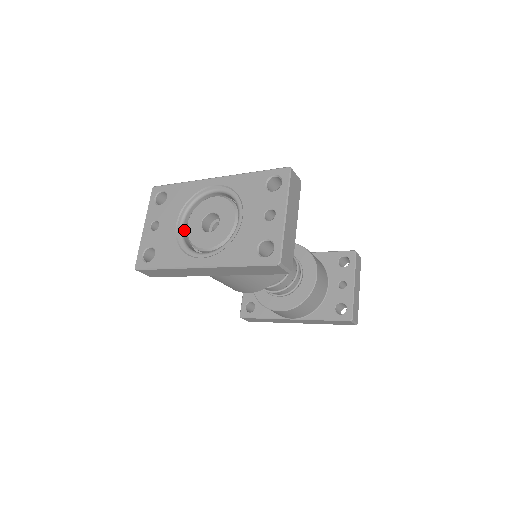
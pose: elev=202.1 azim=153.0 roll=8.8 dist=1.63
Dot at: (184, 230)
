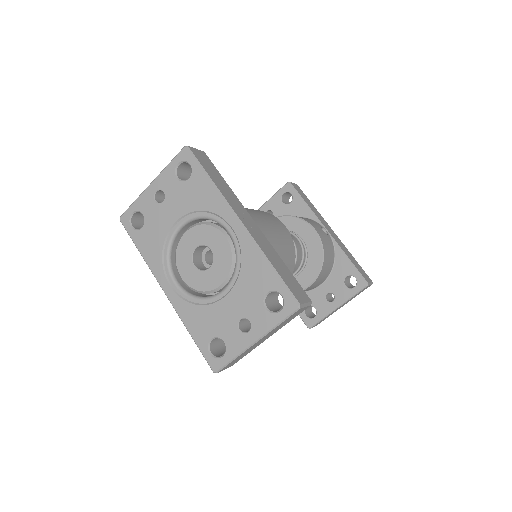
Dot at: (180, 232)
